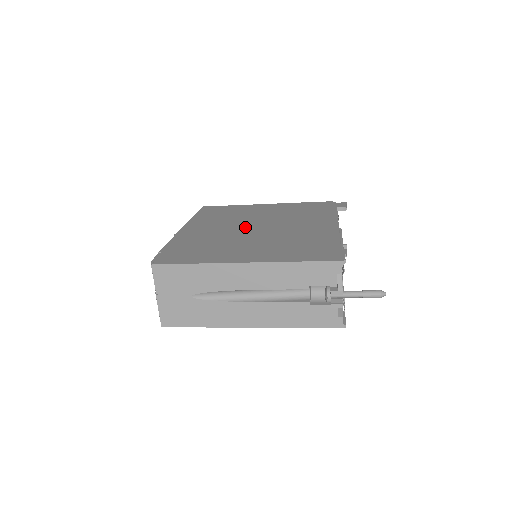
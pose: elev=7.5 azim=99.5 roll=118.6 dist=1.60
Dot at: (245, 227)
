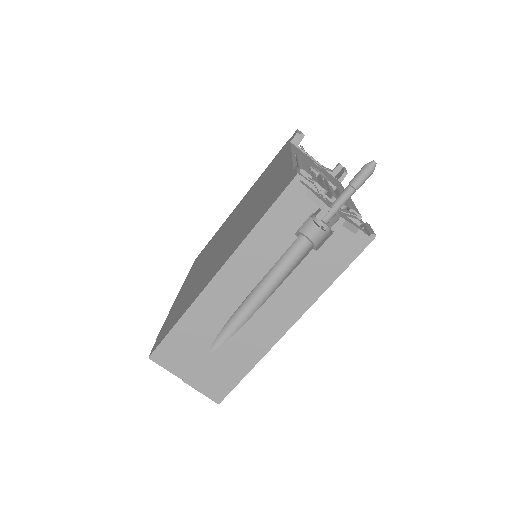
Dot at: (220, 241)
